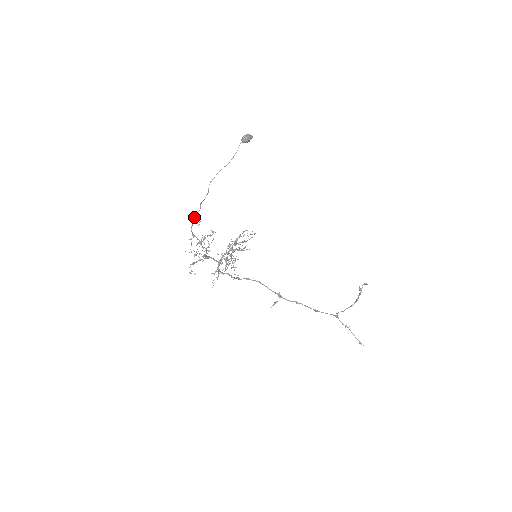
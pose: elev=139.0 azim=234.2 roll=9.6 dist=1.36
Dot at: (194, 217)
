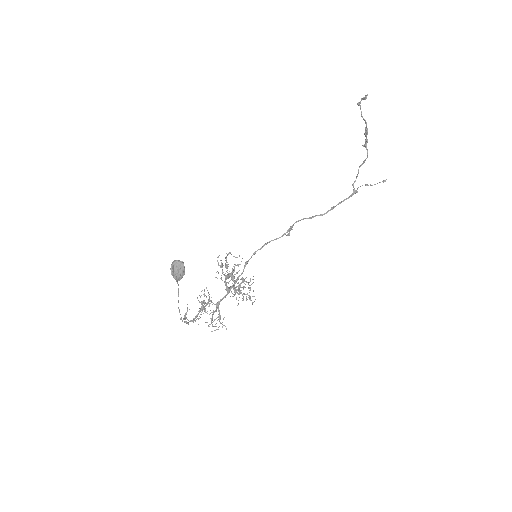
Dot at: (184, 319)
